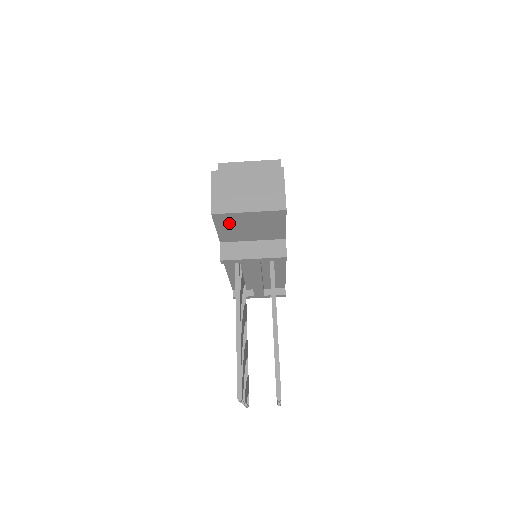
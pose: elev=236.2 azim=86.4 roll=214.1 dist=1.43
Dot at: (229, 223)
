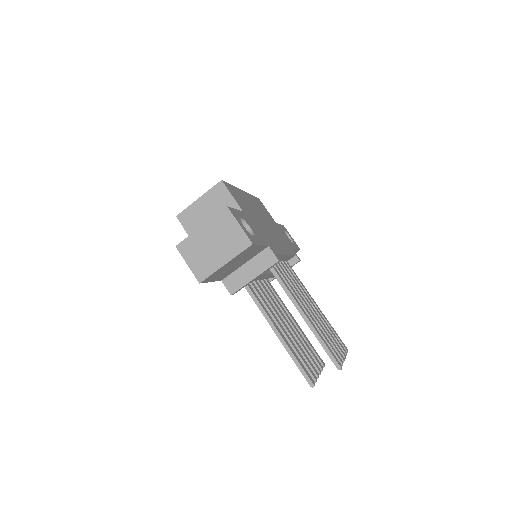
Dot at: (217, 275)
